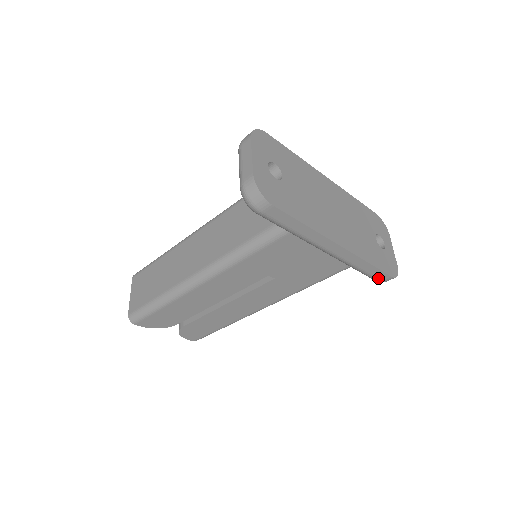
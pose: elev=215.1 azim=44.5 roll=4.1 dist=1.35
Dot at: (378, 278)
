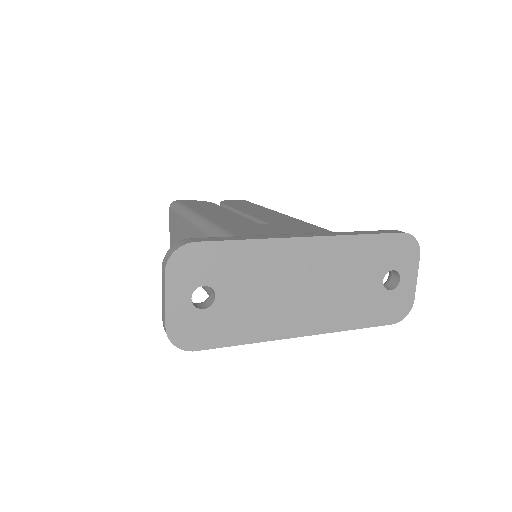
Dot at: occluded
